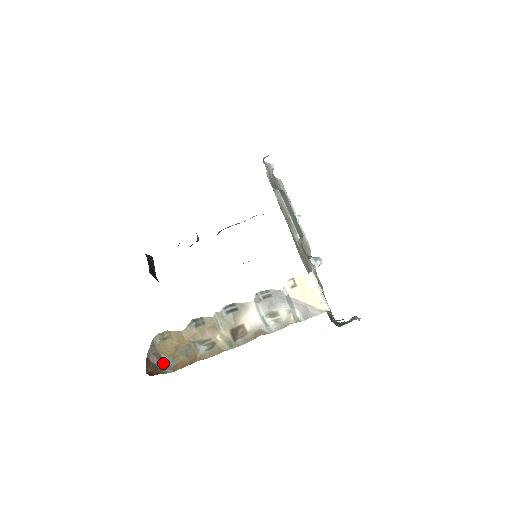
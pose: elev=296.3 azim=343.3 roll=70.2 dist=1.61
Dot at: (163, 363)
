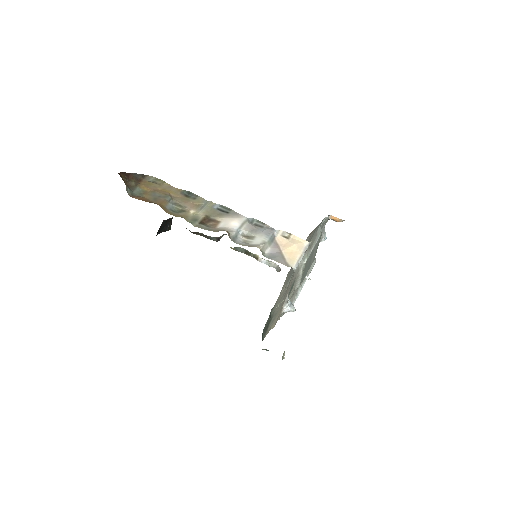
Dot at: (133, 188)
